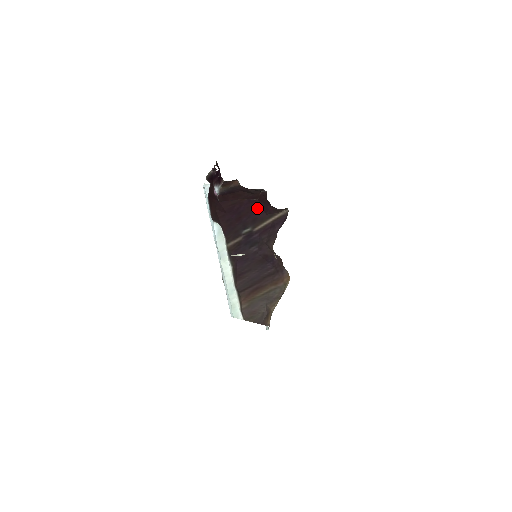
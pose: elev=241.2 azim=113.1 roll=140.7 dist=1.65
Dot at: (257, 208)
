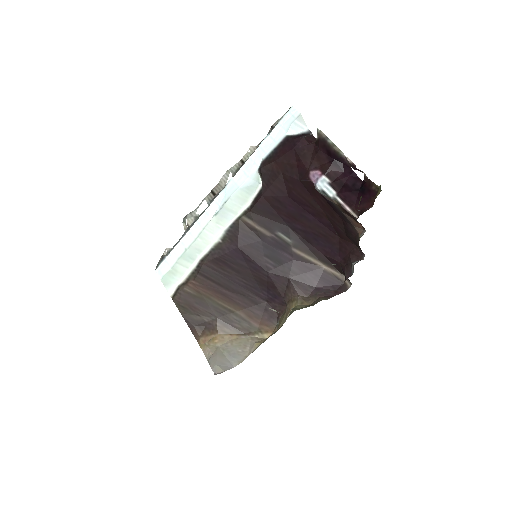
Dot at: (326, 239)
